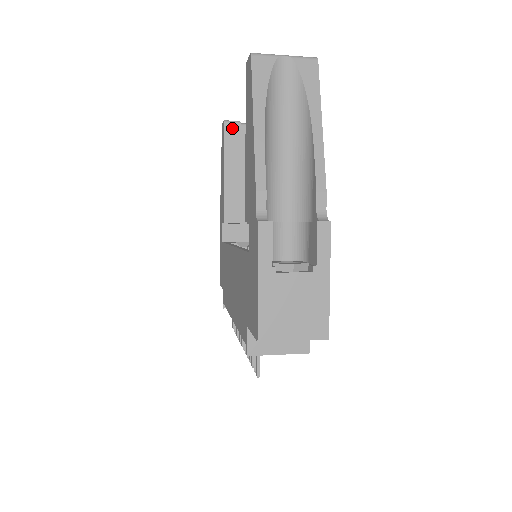
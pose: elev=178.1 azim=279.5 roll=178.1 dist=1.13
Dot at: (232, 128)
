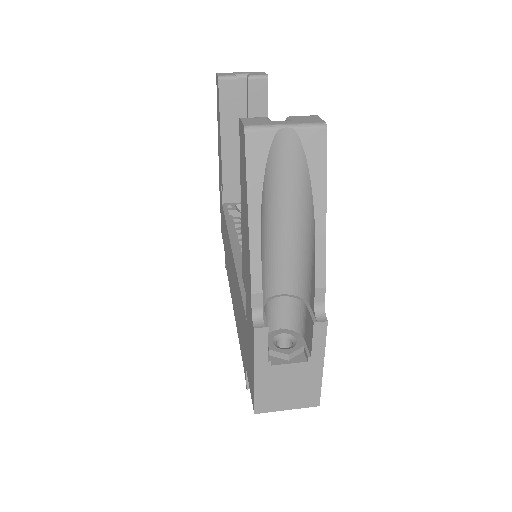
Dot at: (228, 86)
